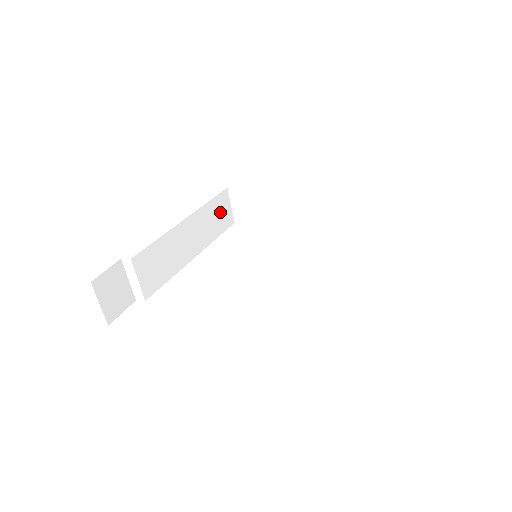
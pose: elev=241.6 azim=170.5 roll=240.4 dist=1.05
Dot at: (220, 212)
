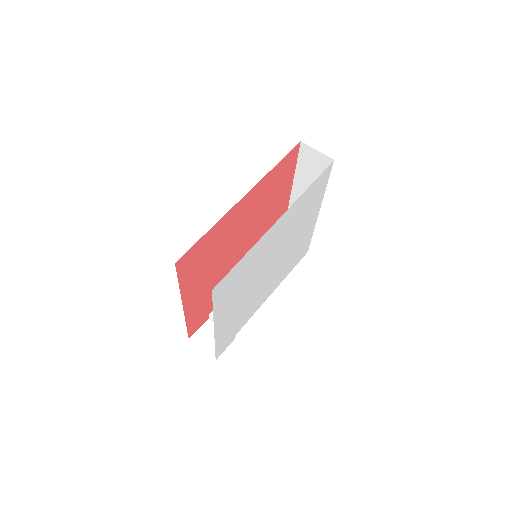
Dot at: occluded
